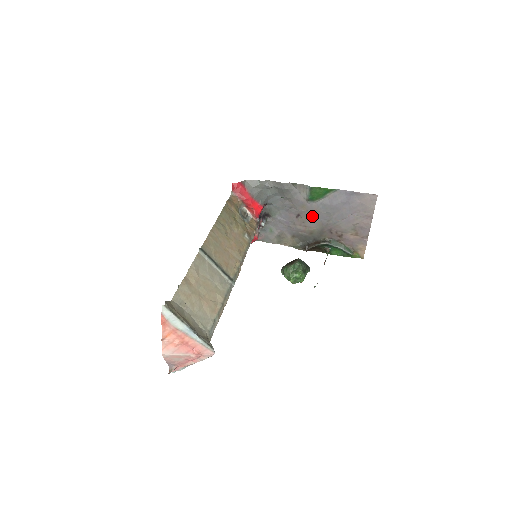
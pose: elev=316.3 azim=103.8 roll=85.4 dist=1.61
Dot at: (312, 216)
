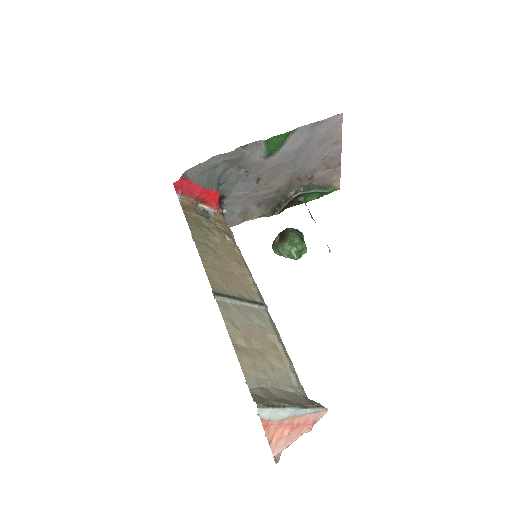
Dot at: (275, 172)
